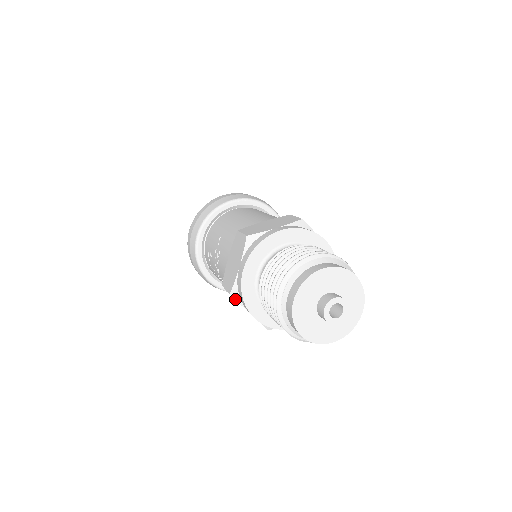
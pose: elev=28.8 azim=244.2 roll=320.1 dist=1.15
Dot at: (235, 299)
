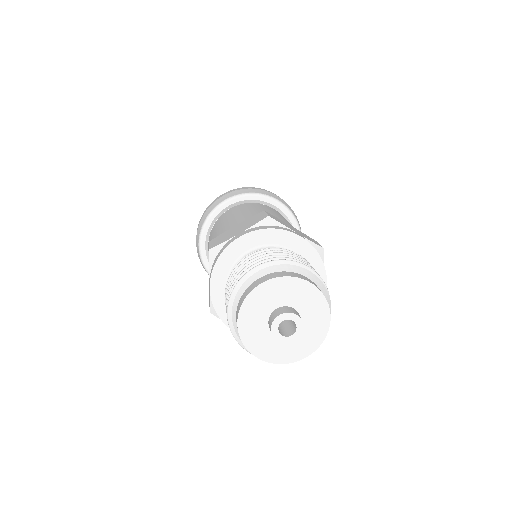
Dot at: occluded
